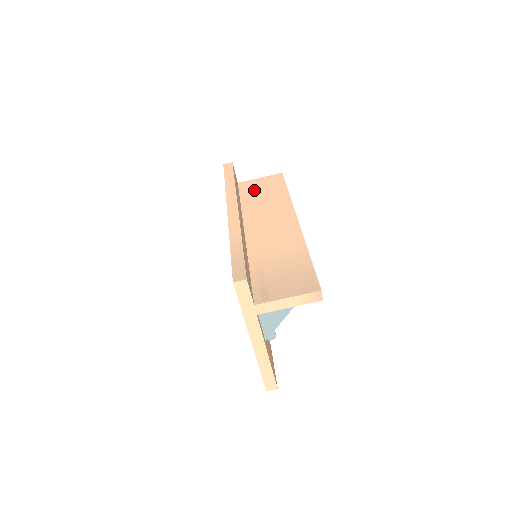
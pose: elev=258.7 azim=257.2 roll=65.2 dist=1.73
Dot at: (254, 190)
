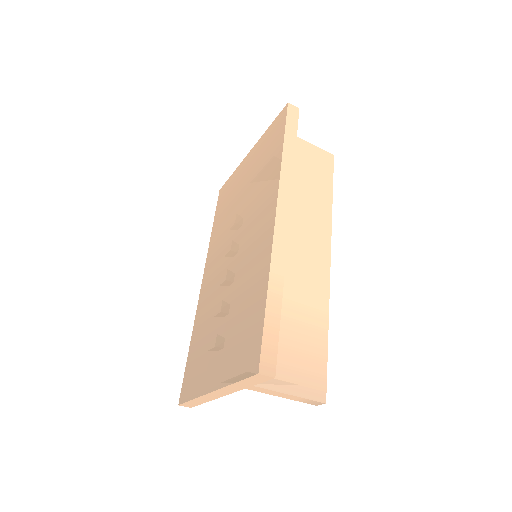
Dot at: (298, 162)
